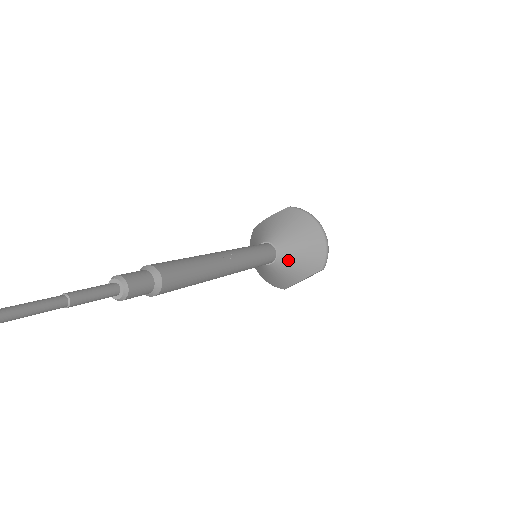
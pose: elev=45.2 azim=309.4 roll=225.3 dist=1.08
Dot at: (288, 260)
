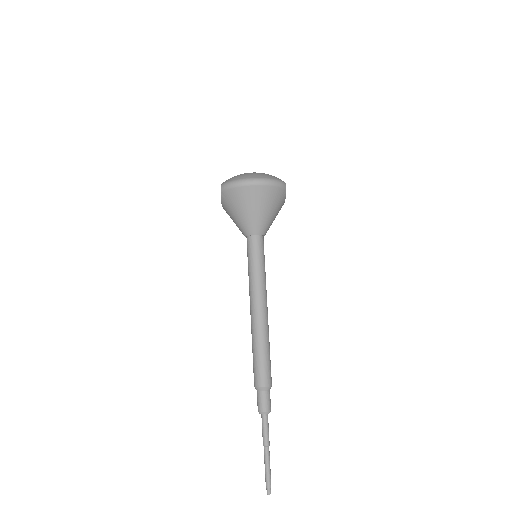
Dot at: (267, 224)
